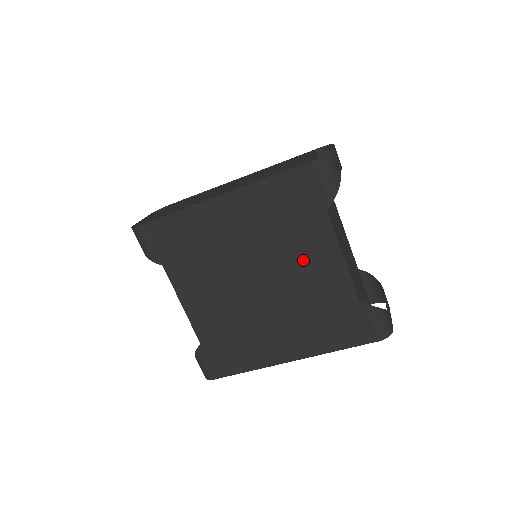
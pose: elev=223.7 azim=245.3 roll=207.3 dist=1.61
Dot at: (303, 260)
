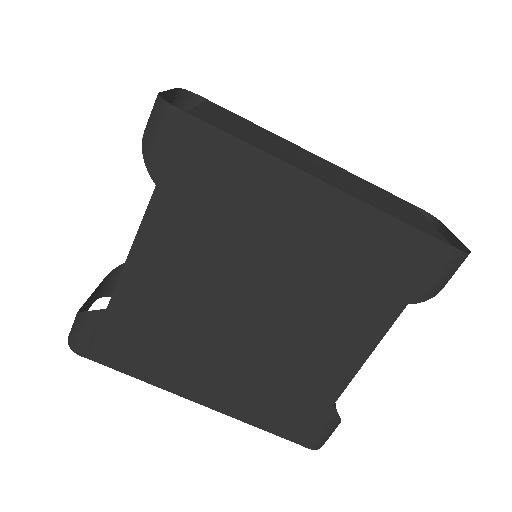
Dot at: (328, 326)
